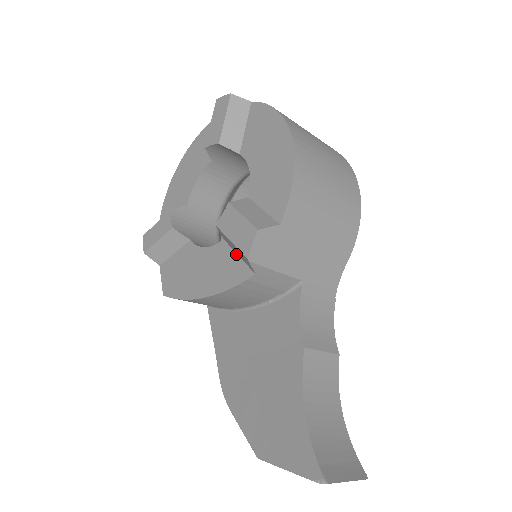
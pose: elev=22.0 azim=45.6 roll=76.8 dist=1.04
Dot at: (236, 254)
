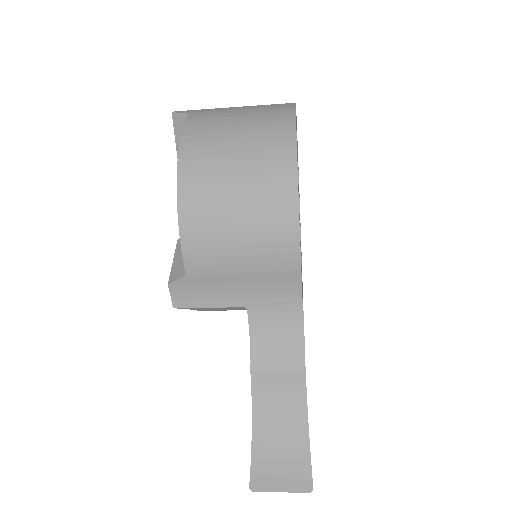
Dot at: occluded
